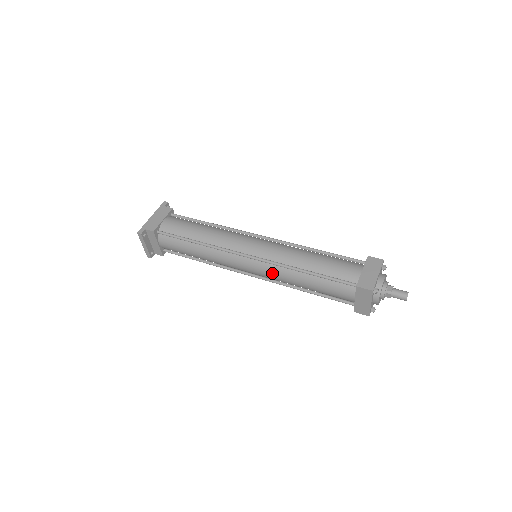
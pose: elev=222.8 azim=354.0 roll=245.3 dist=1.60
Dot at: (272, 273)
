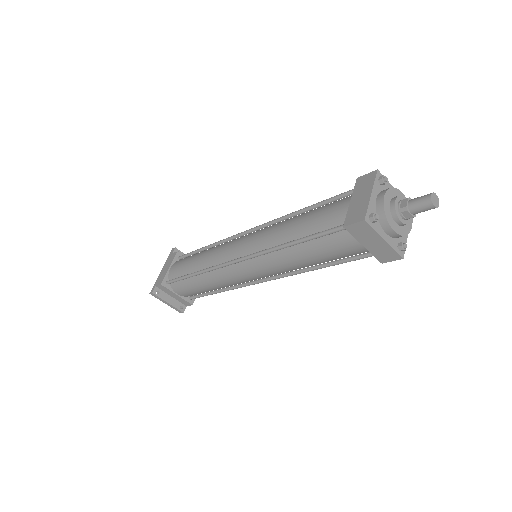
Dot at: (268, 266)
